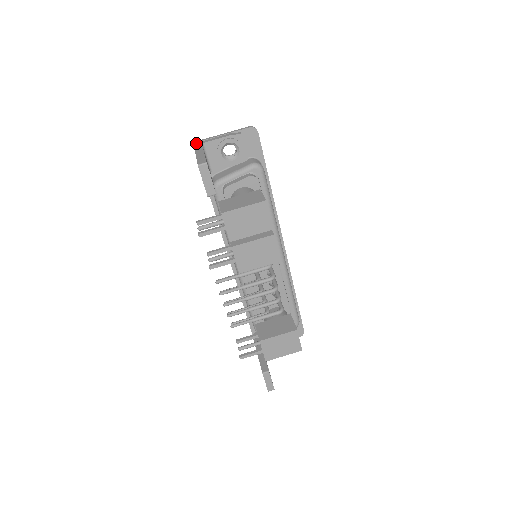
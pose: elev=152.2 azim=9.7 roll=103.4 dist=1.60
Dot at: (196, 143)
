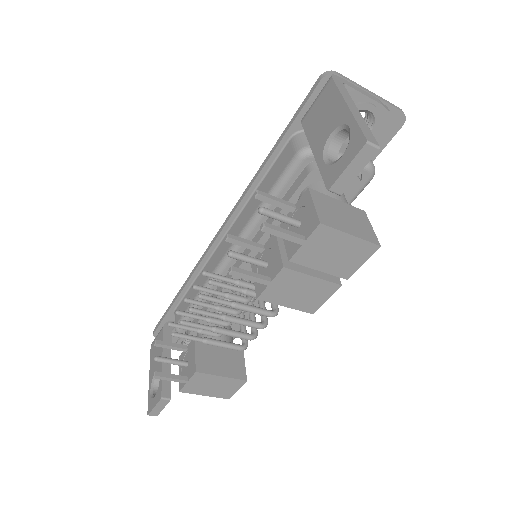
Dot at: (329, 71)
